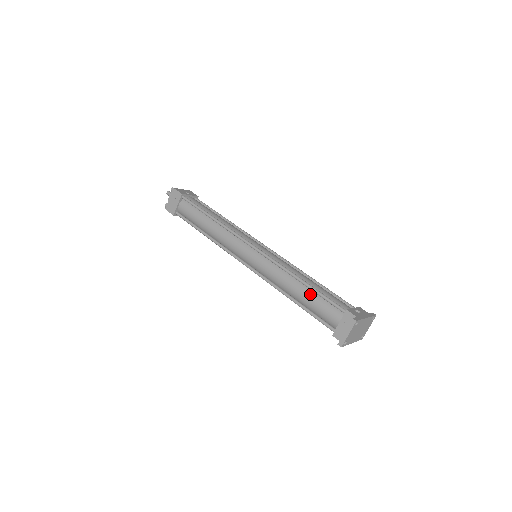
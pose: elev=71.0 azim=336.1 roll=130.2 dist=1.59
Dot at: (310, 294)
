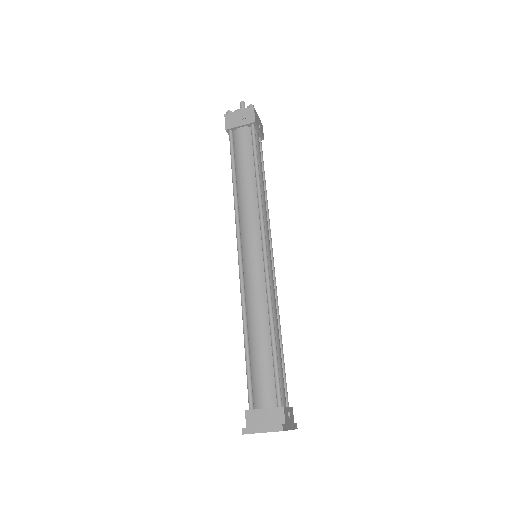
Dot at: (267, 351)
